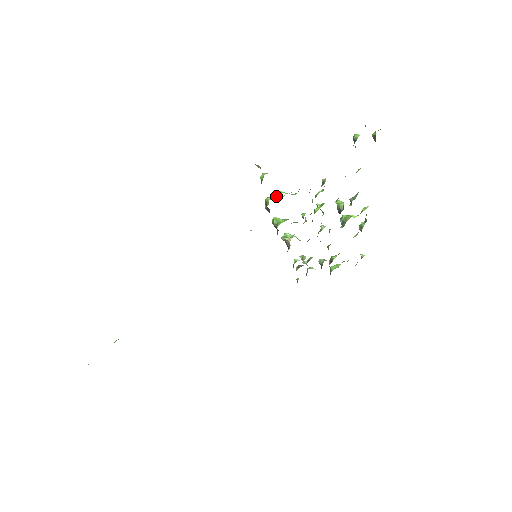
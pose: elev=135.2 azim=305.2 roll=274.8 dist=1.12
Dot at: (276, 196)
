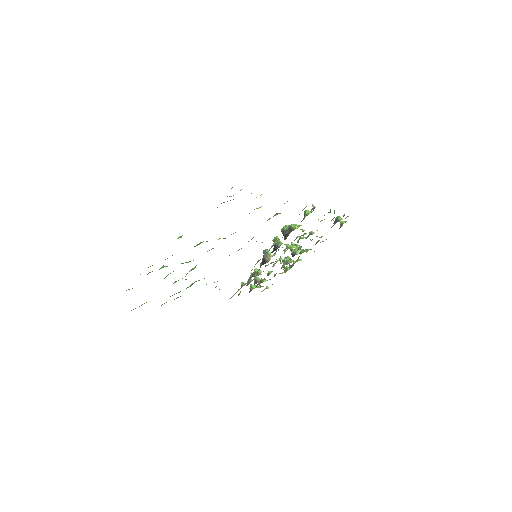
Dot at: occluded
